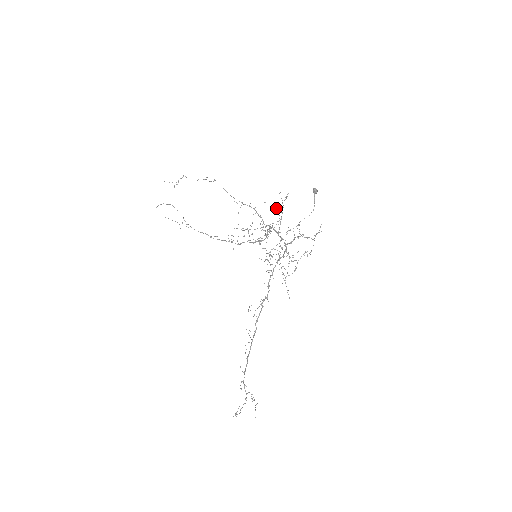
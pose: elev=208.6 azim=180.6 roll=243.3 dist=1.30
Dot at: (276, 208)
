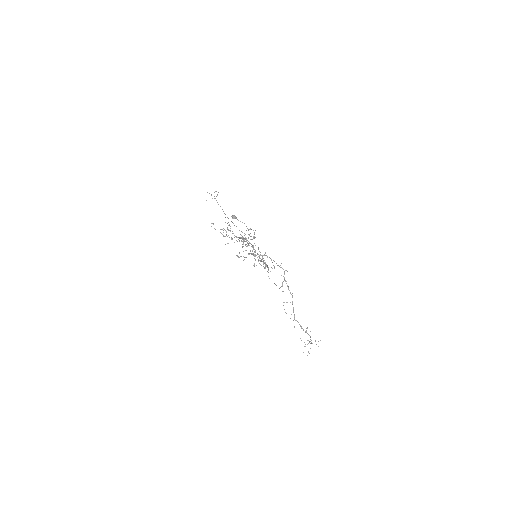
Dot at: (225, 244)
